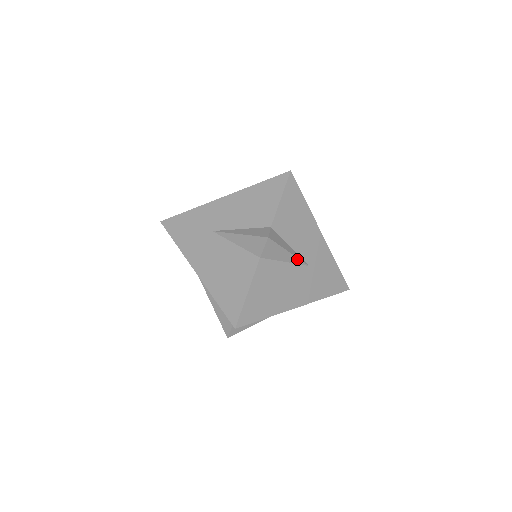
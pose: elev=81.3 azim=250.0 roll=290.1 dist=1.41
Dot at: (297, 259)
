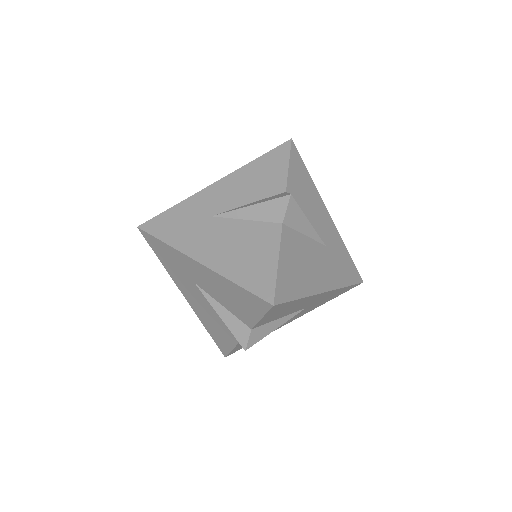
Dot at: (289, 319)
